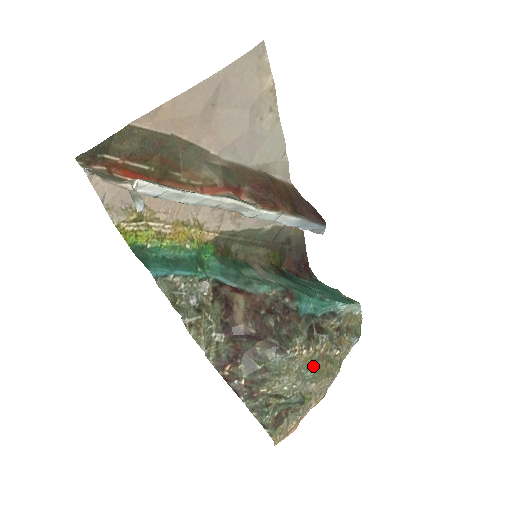
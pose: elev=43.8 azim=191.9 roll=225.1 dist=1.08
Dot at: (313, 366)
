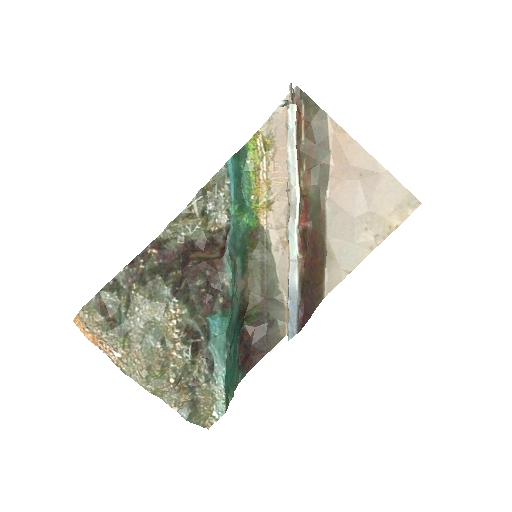
Dot at: (159, 340)
